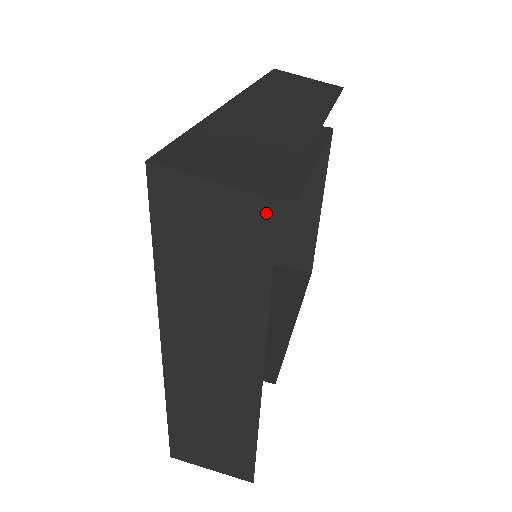
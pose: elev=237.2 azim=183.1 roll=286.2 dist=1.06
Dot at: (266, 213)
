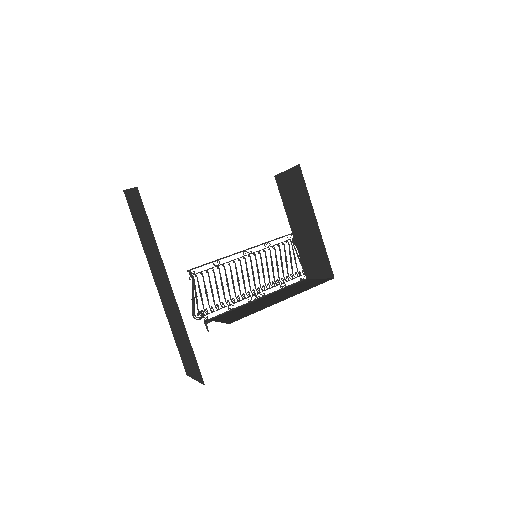
Dot at: (138, 193)
